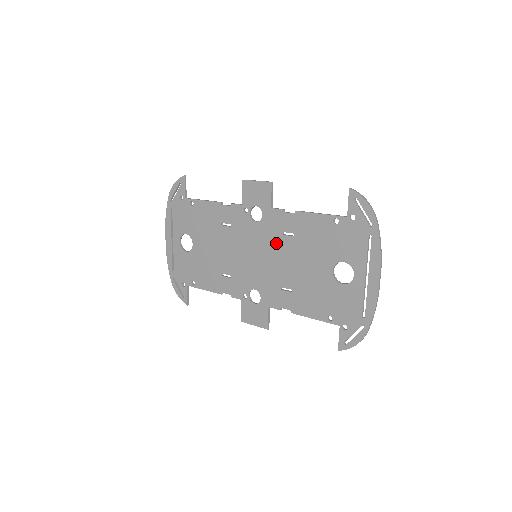
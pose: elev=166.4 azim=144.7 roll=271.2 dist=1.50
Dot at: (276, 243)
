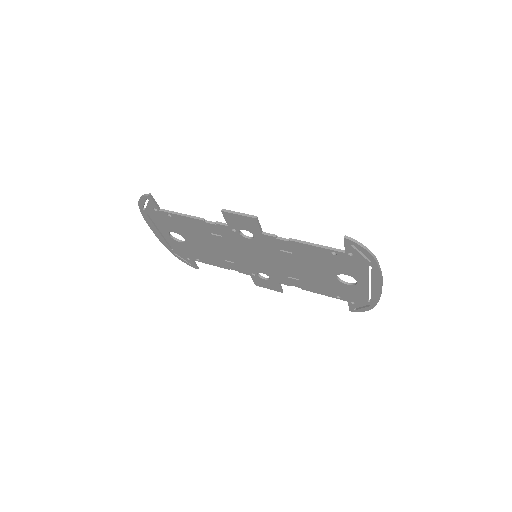
Dot at: (275, 254)
